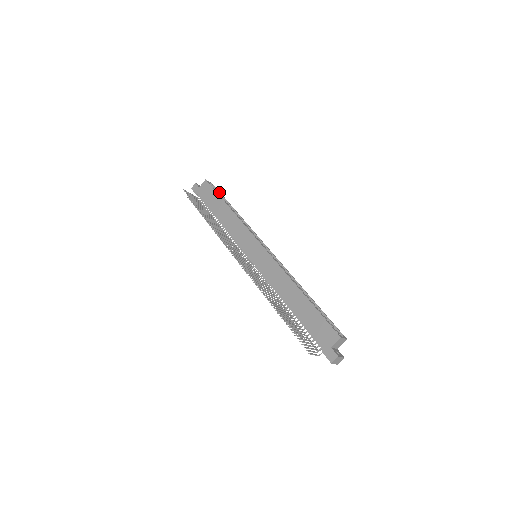
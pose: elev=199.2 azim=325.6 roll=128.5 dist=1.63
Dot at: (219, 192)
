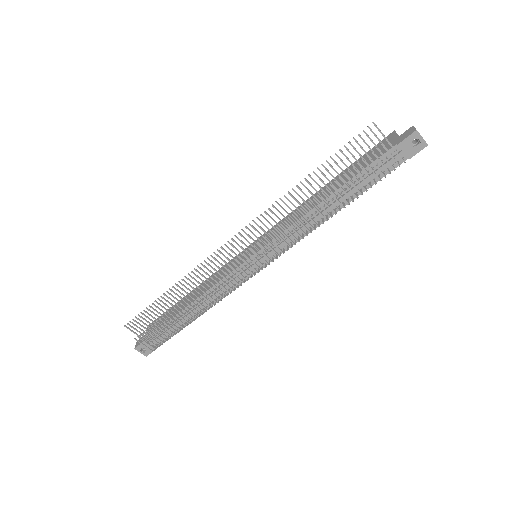
Dot at: occluded
